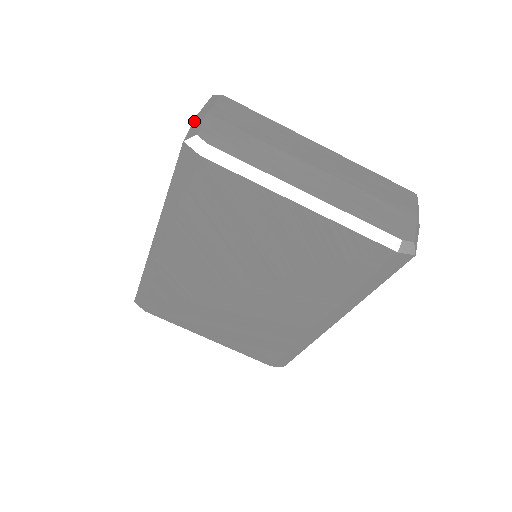
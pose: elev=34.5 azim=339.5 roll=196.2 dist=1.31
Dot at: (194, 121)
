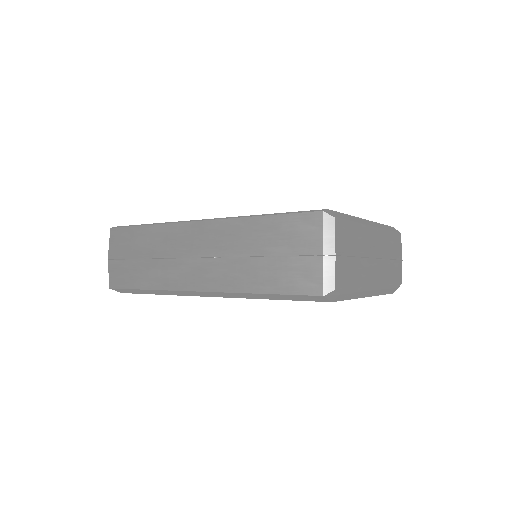
Dot at: (324, 265)
